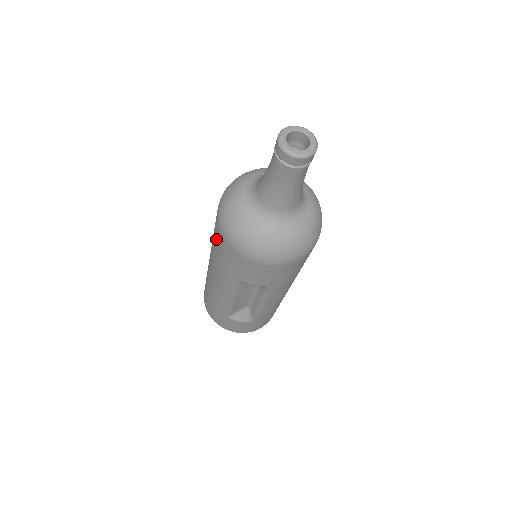
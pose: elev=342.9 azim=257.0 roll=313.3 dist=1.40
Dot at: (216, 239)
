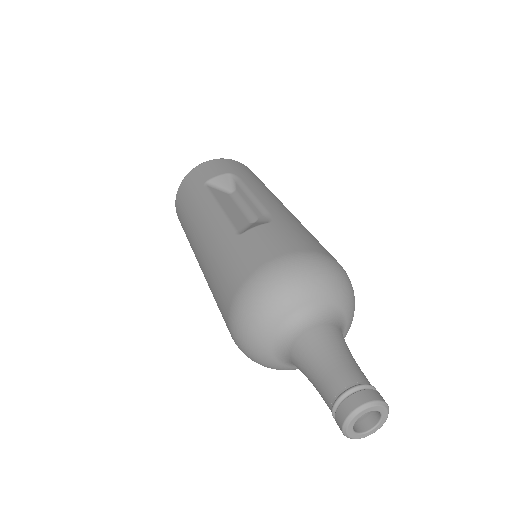
Dot at: (219, 307)
